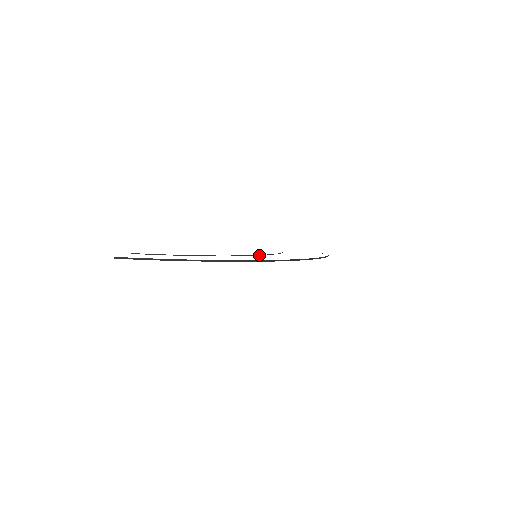
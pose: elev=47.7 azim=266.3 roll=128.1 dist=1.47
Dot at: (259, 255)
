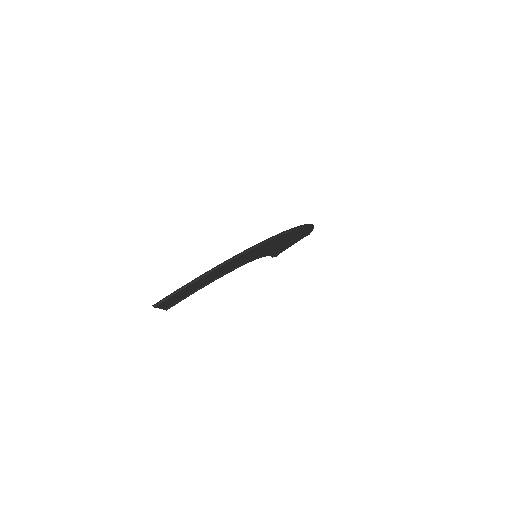
Dot at: (259, 257)
